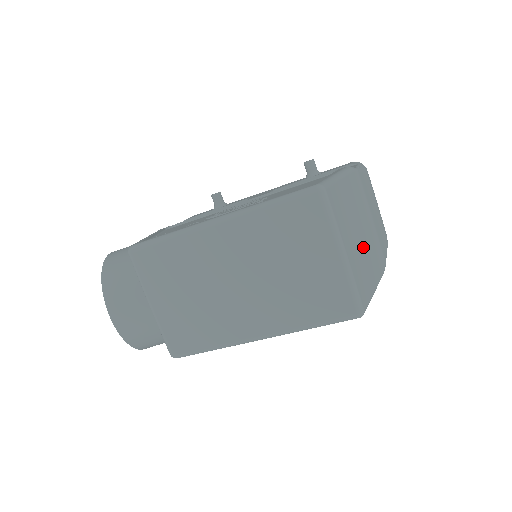
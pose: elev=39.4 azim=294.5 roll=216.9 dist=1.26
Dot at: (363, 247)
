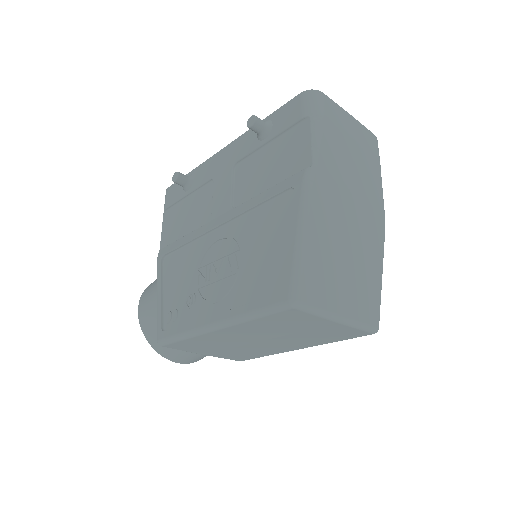
Dot at: (356, 261)
